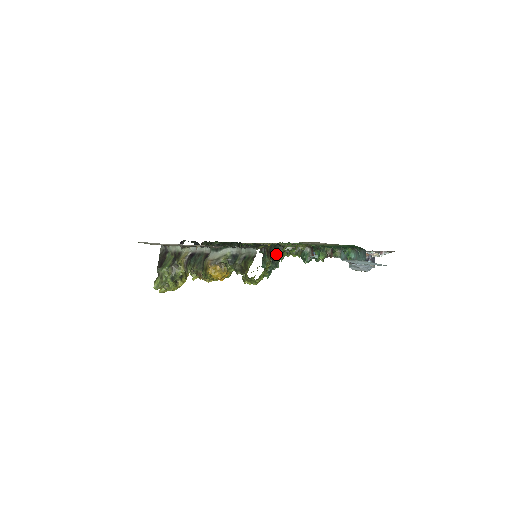
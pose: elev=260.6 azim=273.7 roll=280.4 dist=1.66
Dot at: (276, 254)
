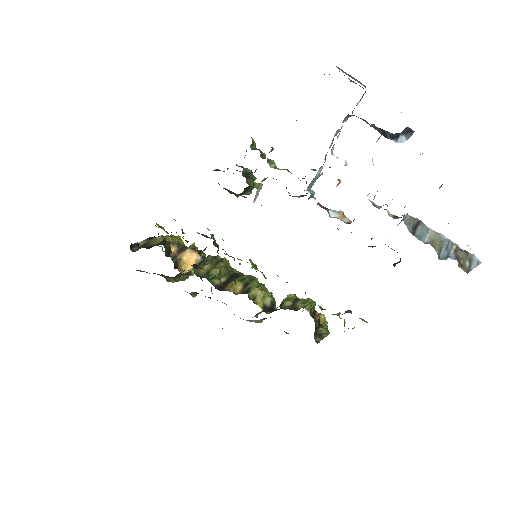
Dot at: occluded
